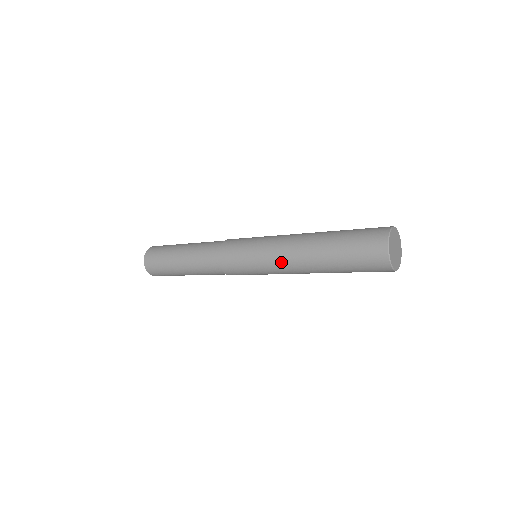
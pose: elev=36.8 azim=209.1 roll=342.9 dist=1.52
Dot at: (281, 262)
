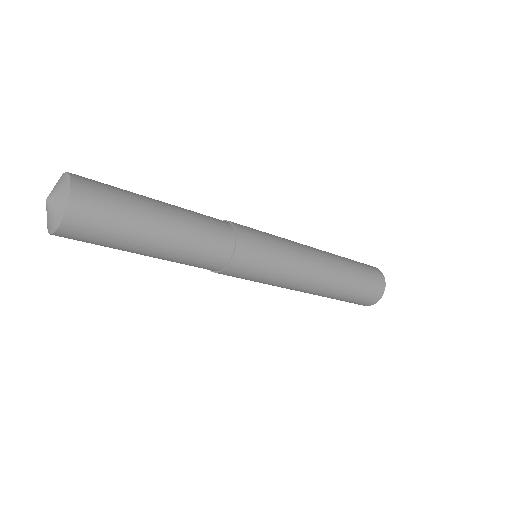
Dot at: (310, 258)
